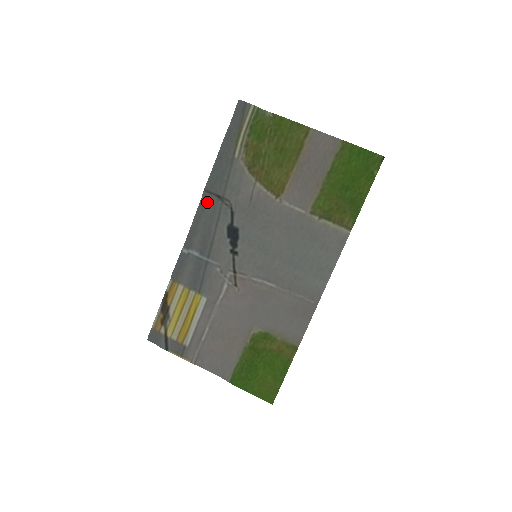
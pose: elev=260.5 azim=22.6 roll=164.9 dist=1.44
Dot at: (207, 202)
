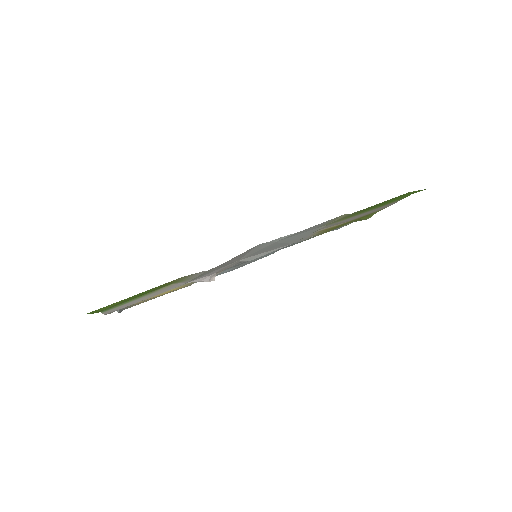
Dot at: (272, 253)
